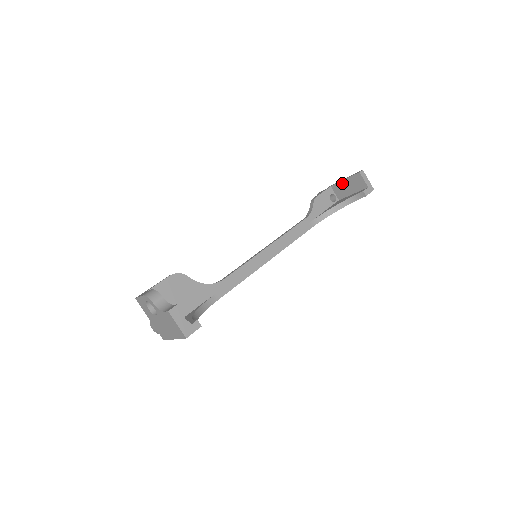
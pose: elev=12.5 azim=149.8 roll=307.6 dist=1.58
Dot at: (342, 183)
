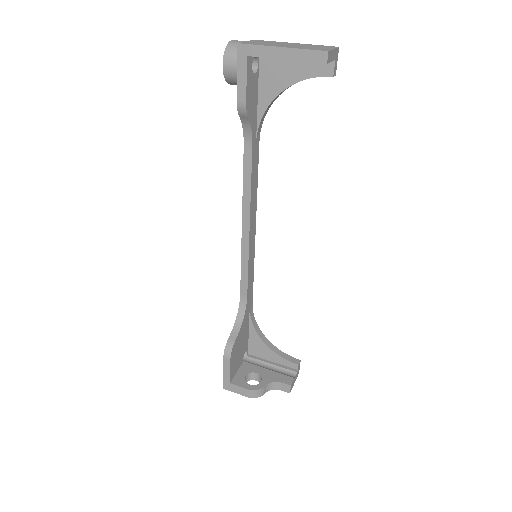
Dot at: occluded
